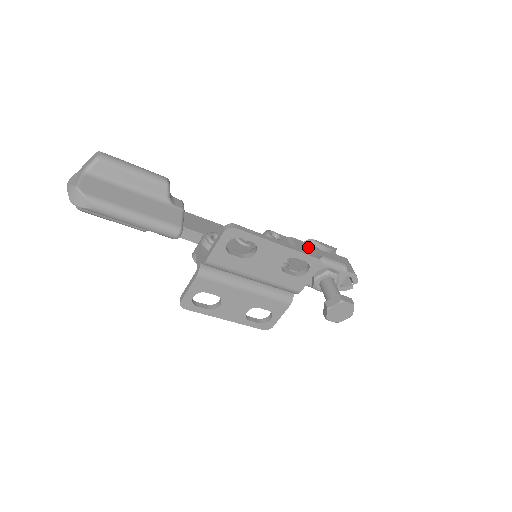
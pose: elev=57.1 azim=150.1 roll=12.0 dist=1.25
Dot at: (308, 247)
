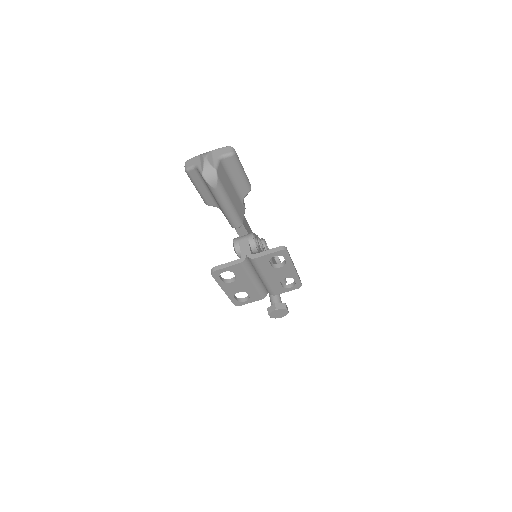
Dot at: occluded
